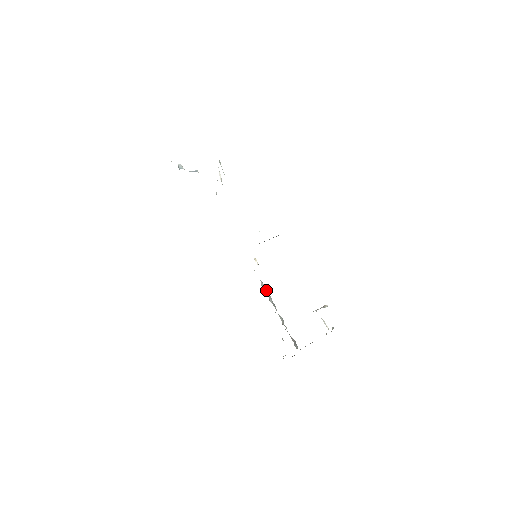
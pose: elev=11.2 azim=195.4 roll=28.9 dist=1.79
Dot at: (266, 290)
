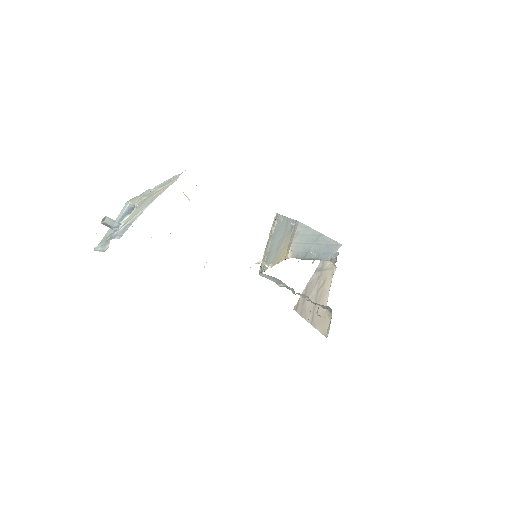
Dot at: (273, 279)
